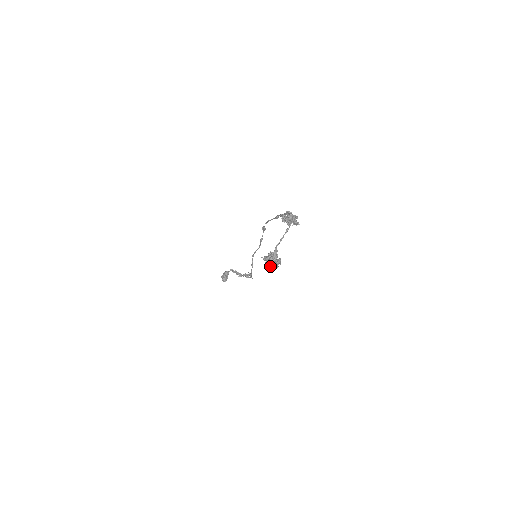
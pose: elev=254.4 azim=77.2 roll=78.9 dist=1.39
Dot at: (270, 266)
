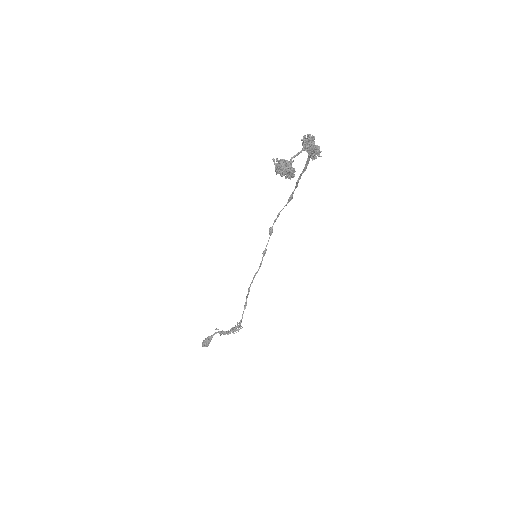
Dot at: (281, 172)
